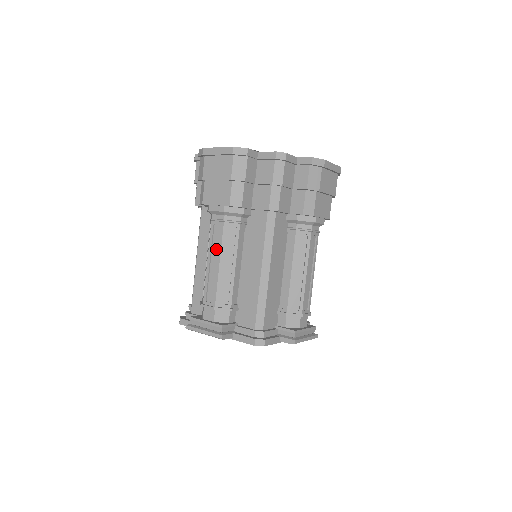
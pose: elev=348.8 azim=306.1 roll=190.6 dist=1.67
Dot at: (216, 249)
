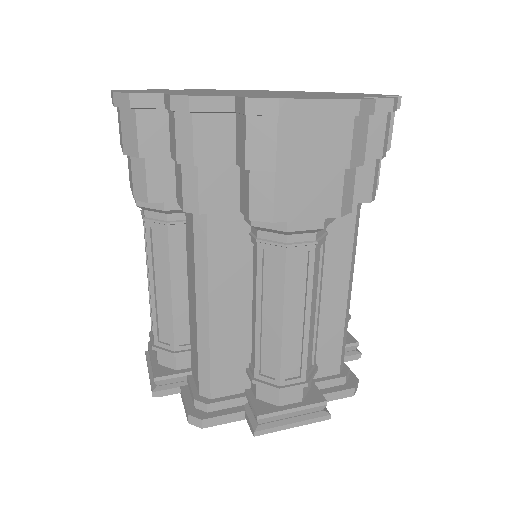
Dot at: (298, 294)
